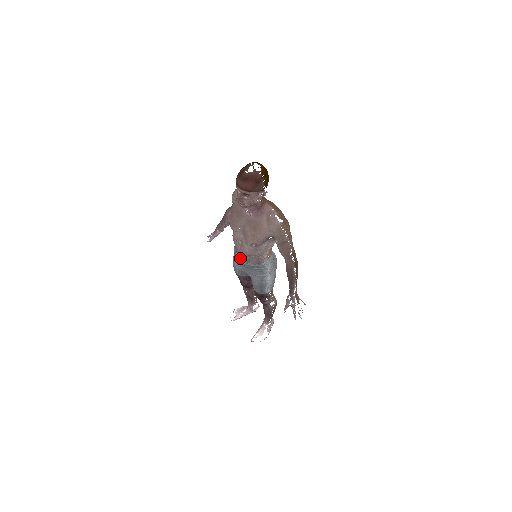
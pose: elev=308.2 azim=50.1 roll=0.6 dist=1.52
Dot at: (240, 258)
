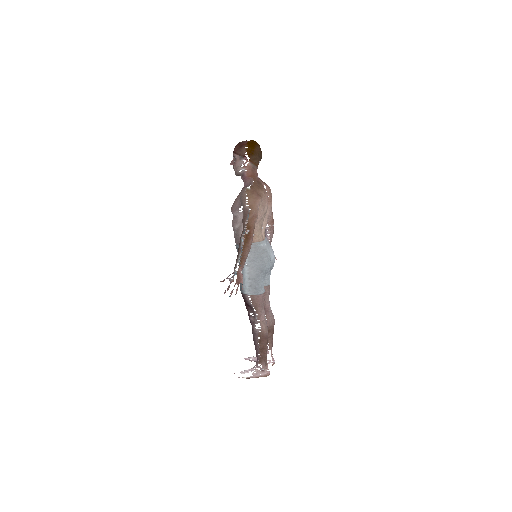
Dot at: occluded
